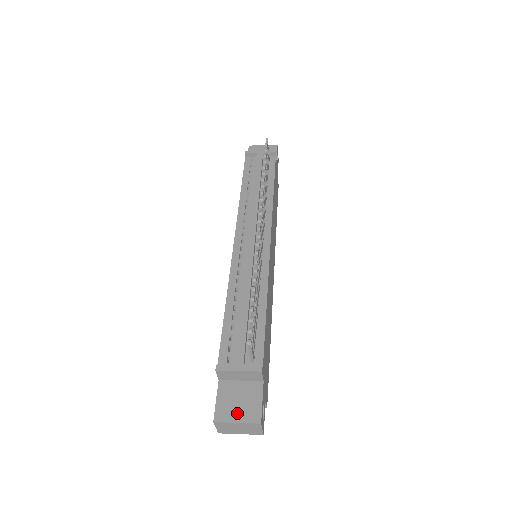
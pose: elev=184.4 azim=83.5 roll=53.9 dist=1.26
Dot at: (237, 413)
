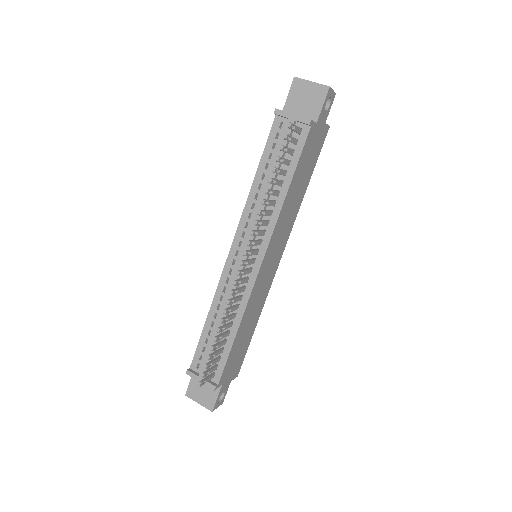
Dot at: (200, 398)
